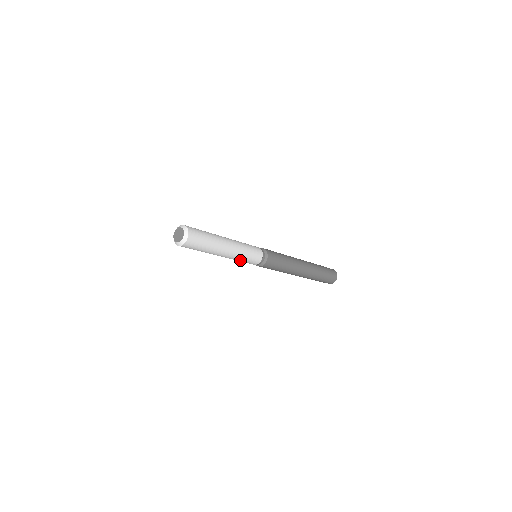
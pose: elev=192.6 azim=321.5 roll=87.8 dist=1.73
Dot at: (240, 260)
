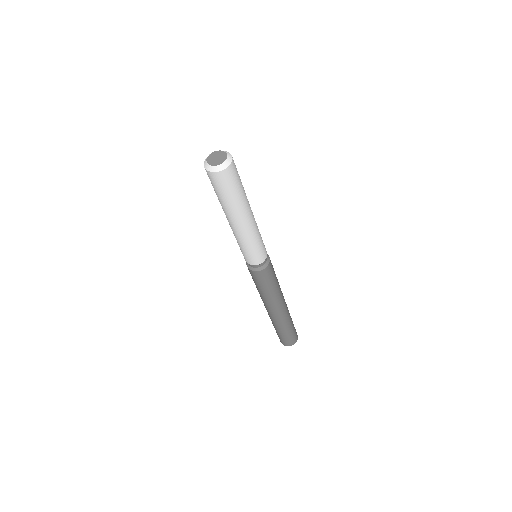
Dot at: (256, 242)
